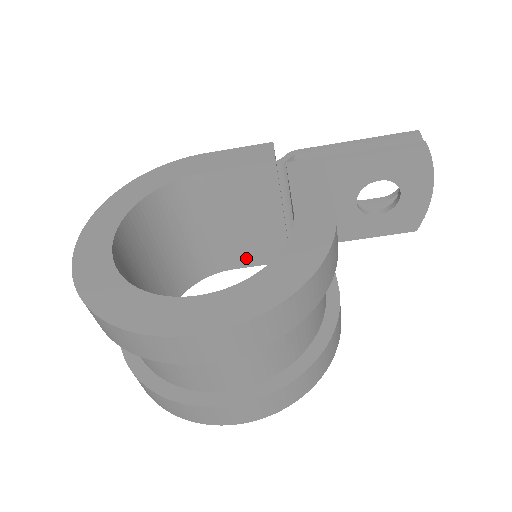
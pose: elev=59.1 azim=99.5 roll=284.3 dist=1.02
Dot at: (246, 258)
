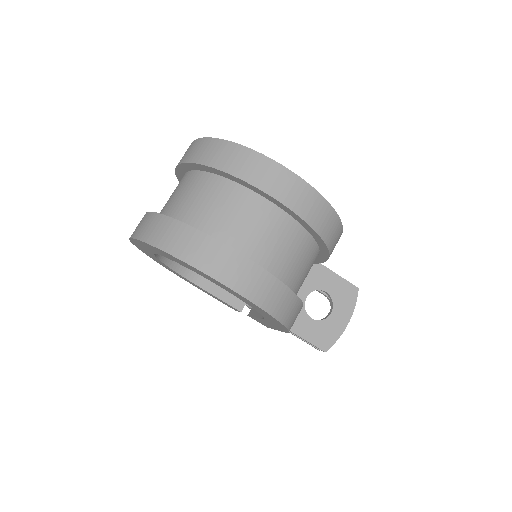
Dot at: (217, 285)
